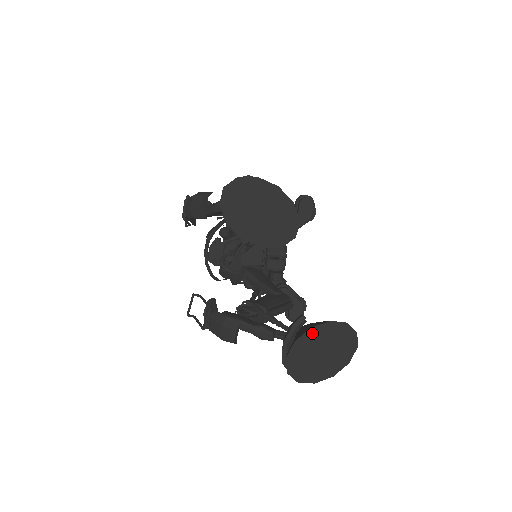
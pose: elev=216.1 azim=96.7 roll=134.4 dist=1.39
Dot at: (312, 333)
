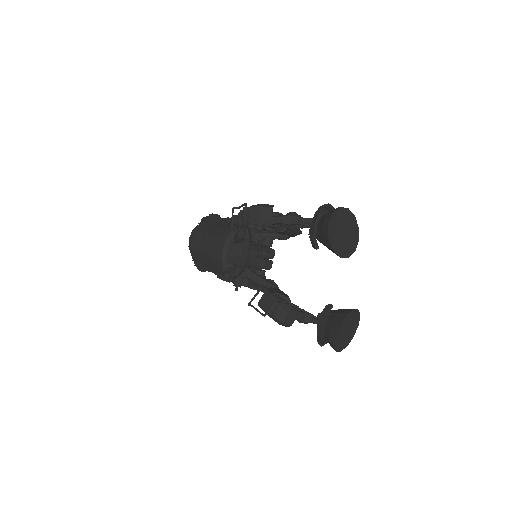
Dot at: (347, 317)
